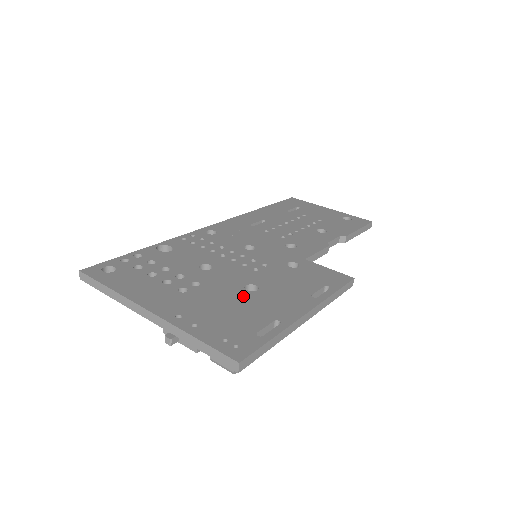
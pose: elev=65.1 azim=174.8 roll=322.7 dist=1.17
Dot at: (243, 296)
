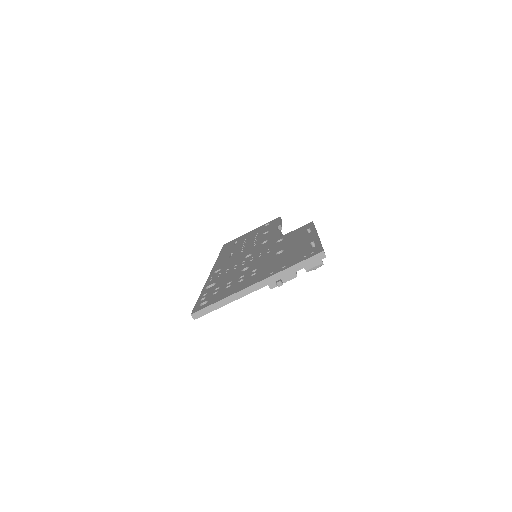
Dot at: (282, 254)
